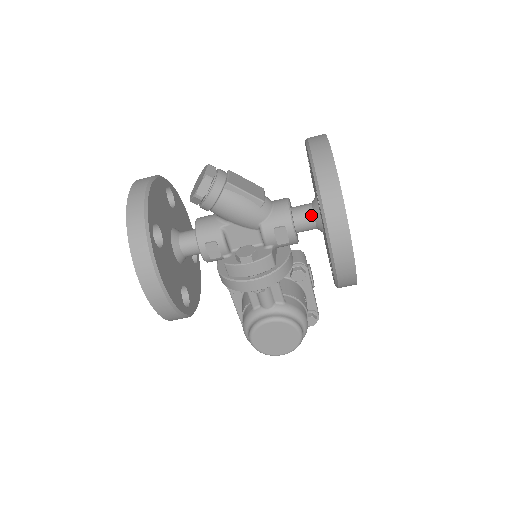
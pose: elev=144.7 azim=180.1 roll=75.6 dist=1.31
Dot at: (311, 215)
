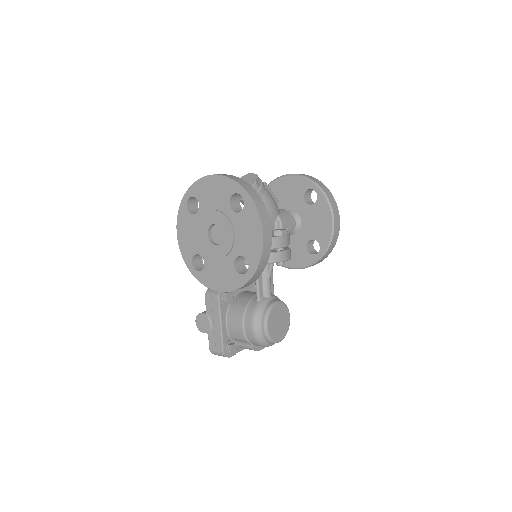
Dot at: (293, 218)
